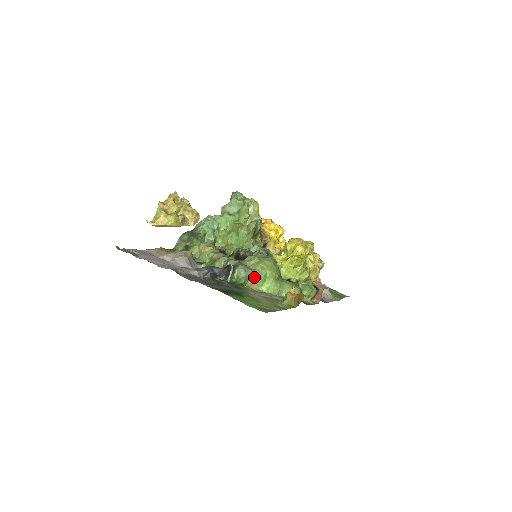
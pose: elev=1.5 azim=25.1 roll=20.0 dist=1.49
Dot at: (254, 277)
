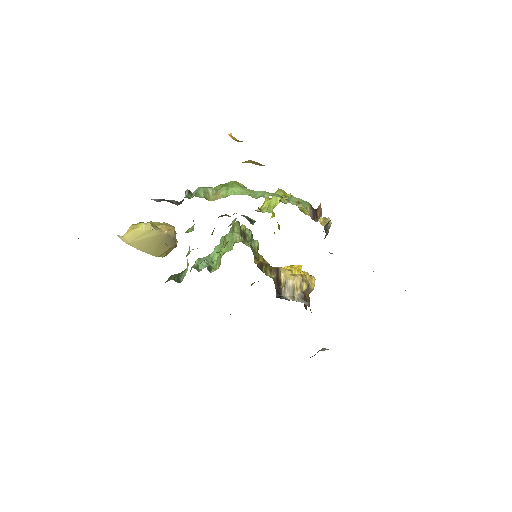
Dot at: (215, 191)
